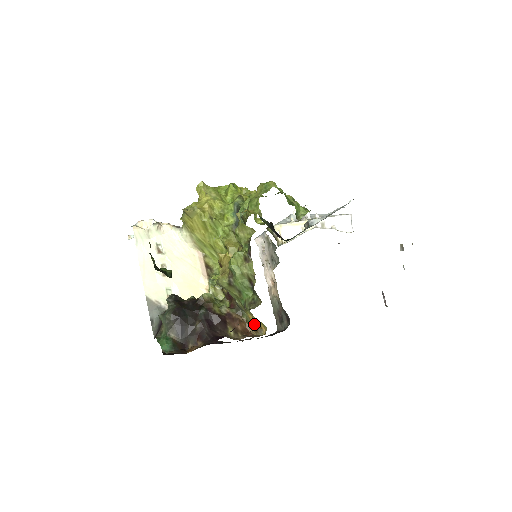
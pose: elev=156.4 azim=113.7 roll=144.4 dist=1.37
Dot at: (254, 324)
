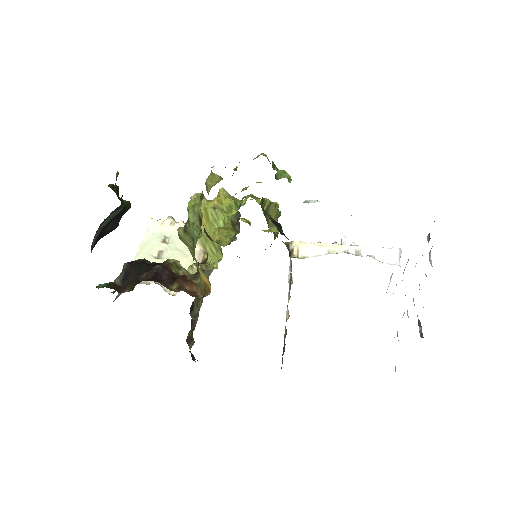
Dot at: (204, 286)
